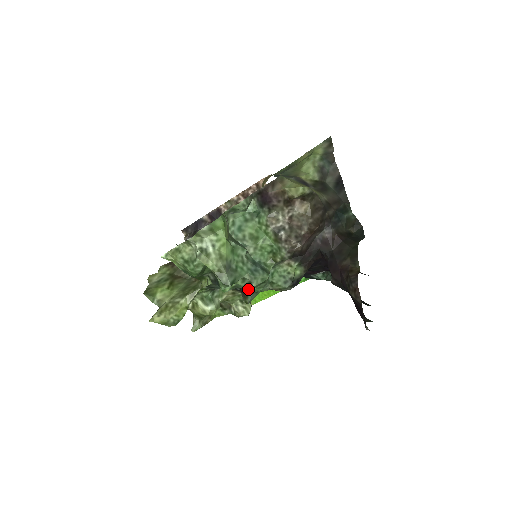
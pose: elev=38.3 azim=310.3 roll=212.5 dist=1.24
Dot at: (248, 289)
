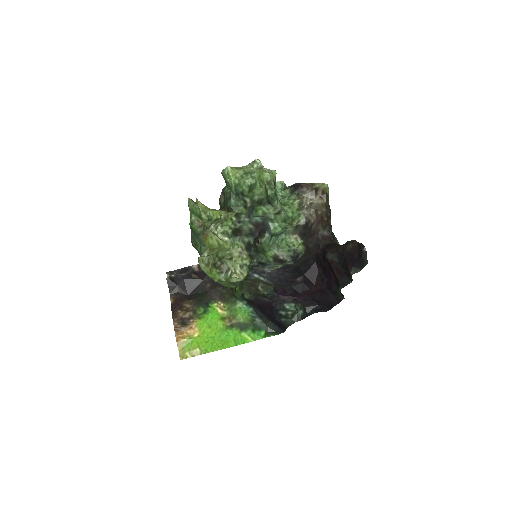
Dot at: (271, 224)
